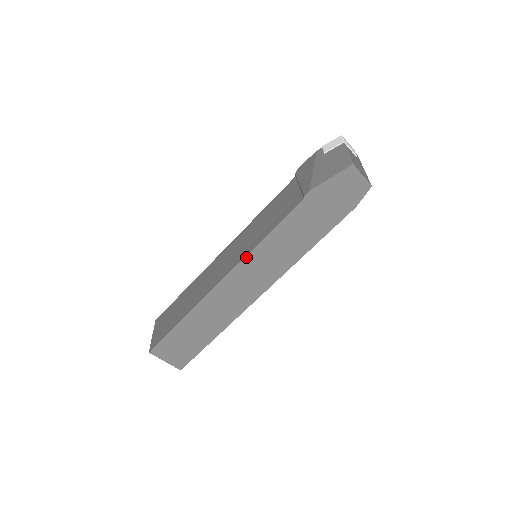
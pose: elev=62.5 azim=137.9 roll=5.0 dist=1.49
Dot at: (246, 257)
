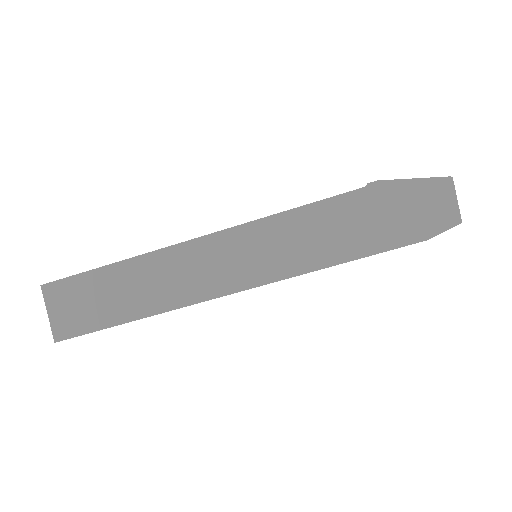
Dot at: (247, 224)
